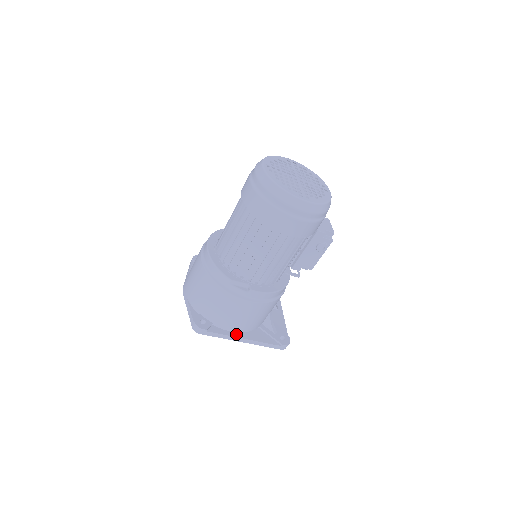
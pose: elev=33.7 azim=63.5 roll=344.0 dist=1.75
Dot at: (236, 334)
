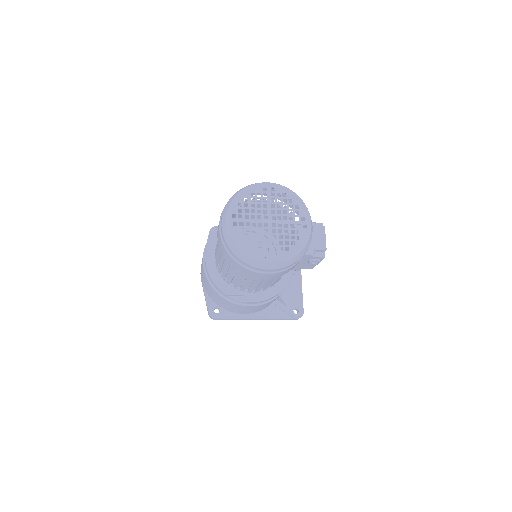
Dot at: (249, 316)
